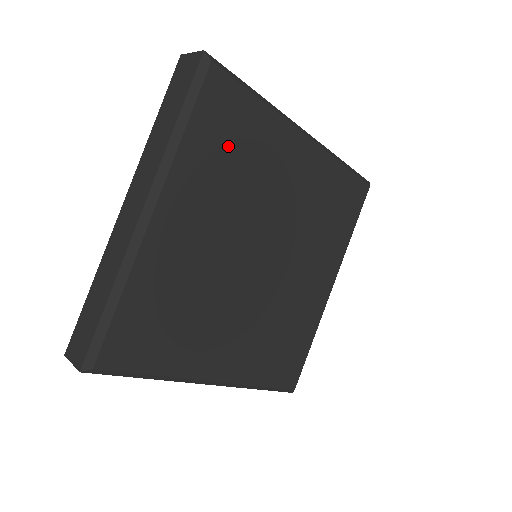
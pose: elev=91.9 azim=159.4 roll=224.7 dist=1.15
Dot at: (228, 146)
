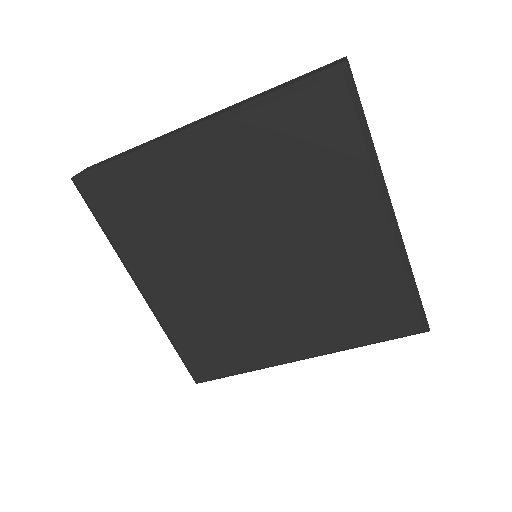
Dot at: (142, 217)
